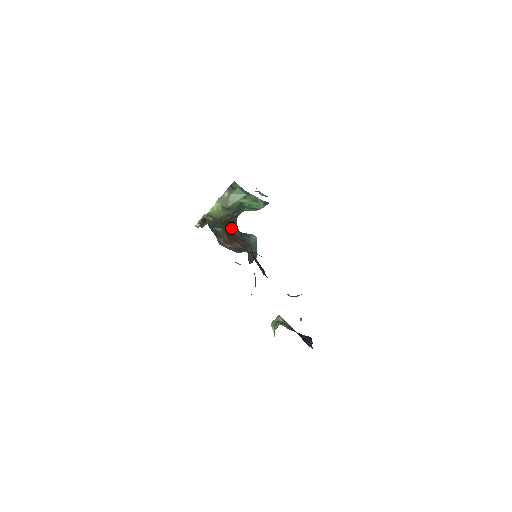
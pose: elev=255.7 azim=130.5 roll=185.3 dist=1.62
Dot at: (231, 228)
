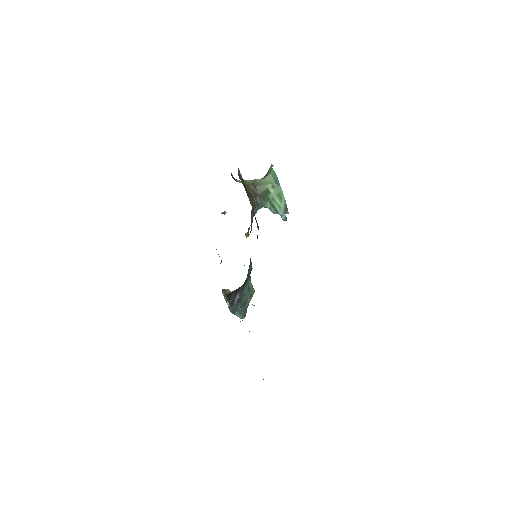
Dot at: (251, 202)
